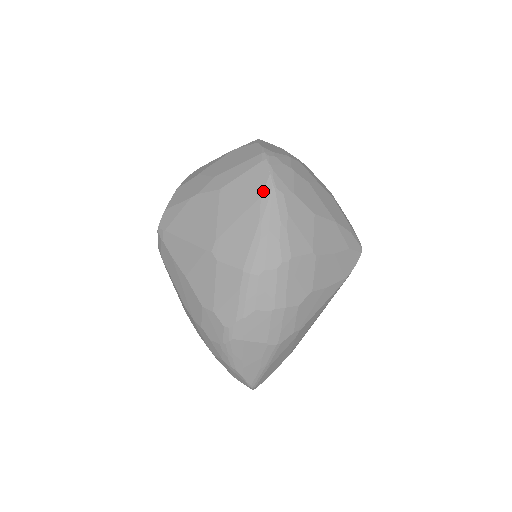
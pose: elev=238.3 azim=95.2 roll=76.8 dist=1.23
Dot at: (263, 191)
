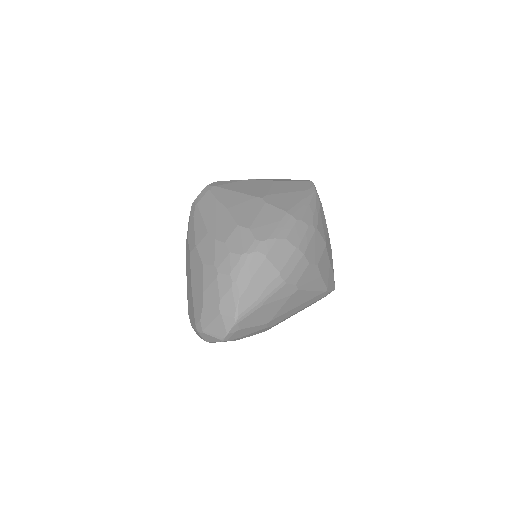
Dot at: (309, 189)
